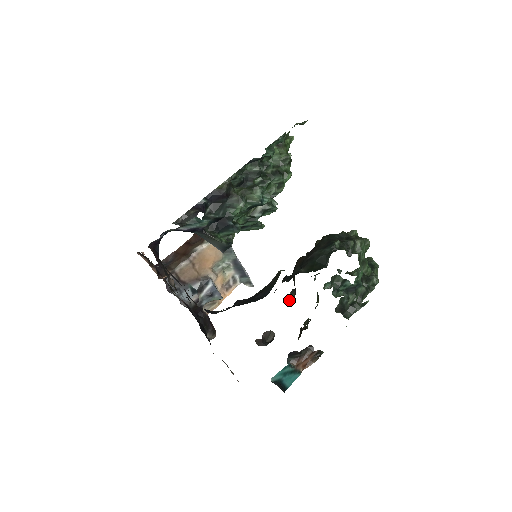
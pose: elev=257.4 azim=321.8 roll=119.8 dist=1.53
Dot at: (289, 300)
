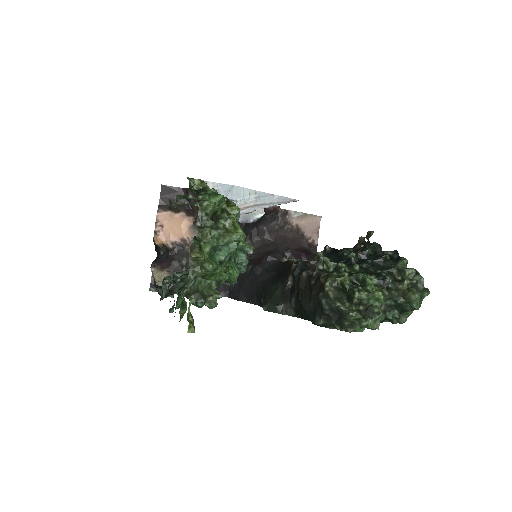
Dot at: occluded
